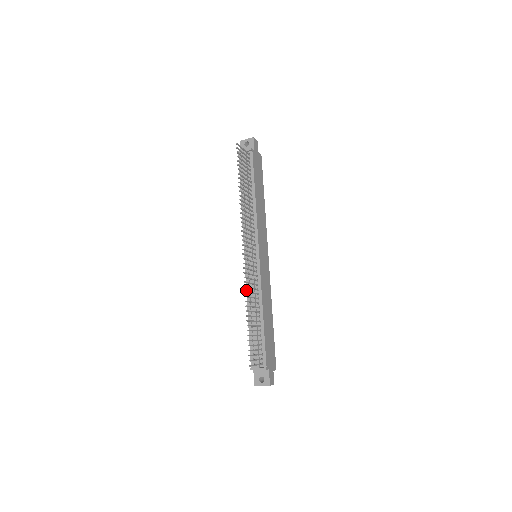
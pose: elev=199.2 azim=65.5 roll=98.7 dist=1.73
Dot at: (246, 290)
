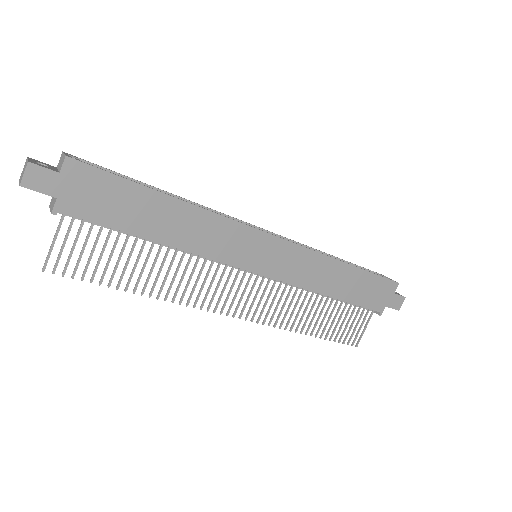
Dot at: occluded
